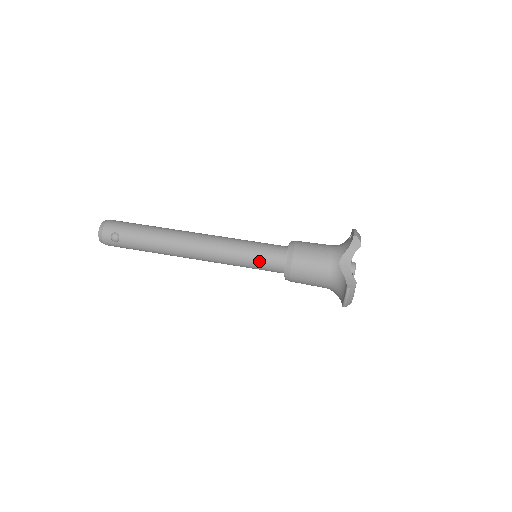
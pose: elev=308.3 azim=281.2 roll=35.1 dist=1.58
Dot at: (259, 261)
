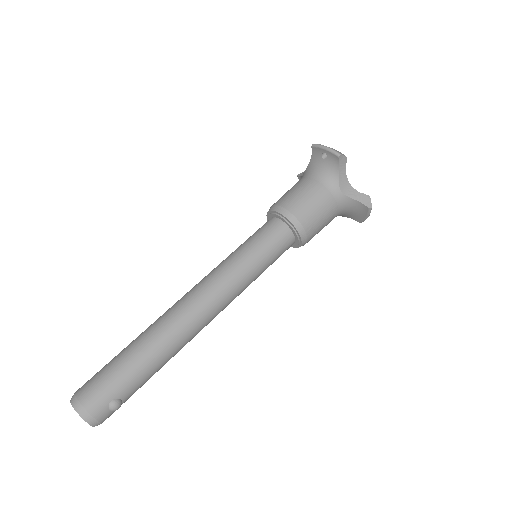
Dot at: (273, 260)
